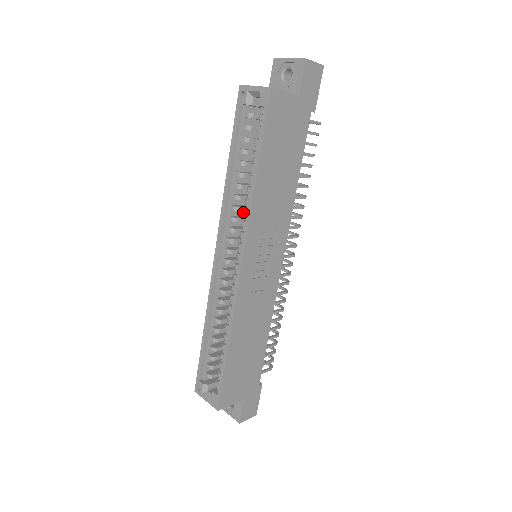
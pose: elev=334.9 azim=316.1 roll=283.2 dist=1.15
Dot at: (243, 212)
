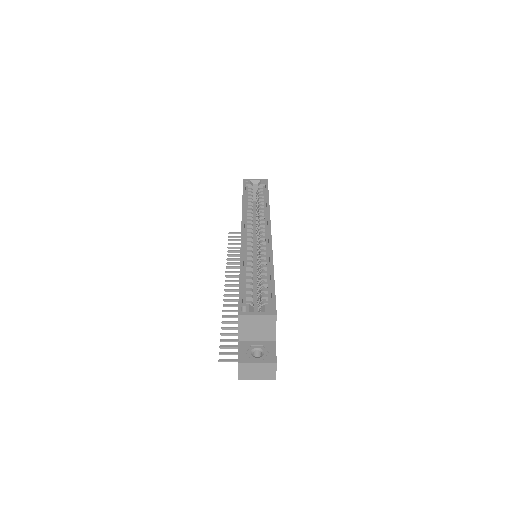
Dot at: (260, 217)
